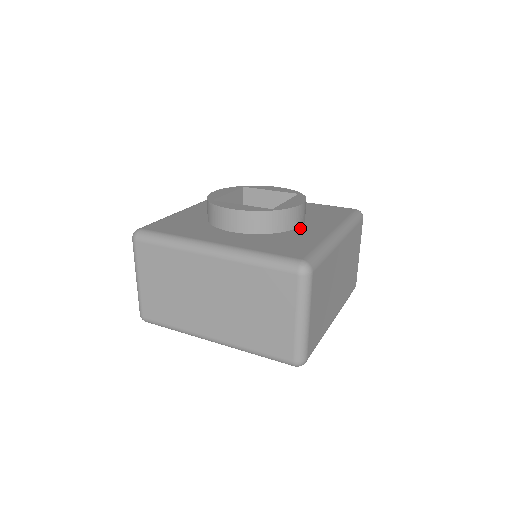
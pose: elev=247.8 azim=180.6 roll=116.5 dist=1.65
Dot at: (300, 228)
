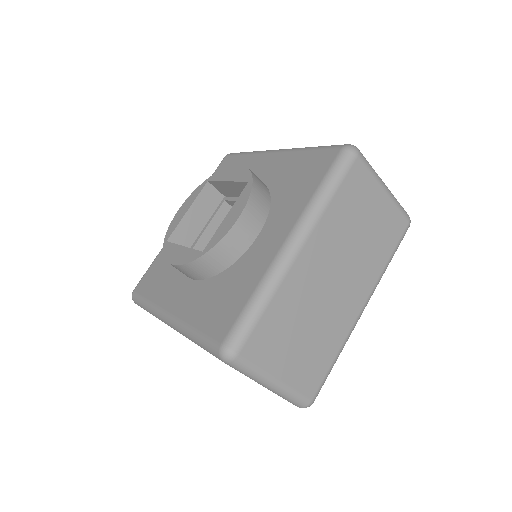
Dot at: (252, 246)
